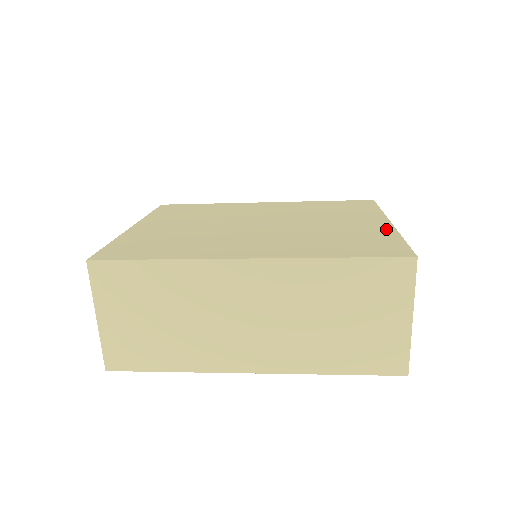
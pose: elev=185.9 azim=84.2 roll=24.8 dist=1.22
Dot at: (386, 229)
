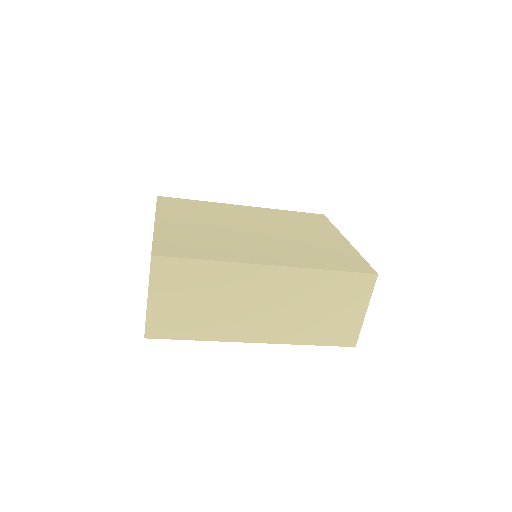
Dot at: (348, 247)
